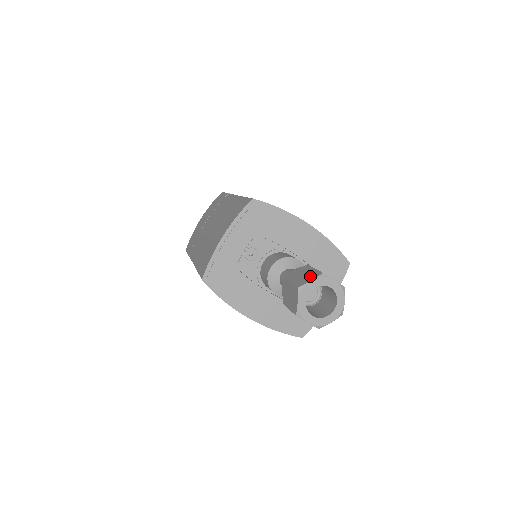
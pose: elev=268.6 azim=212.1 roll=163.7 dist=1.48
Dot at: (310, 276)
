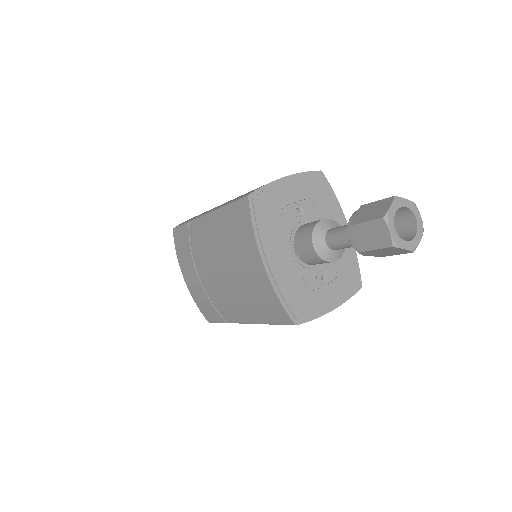
Dot at: occluded
